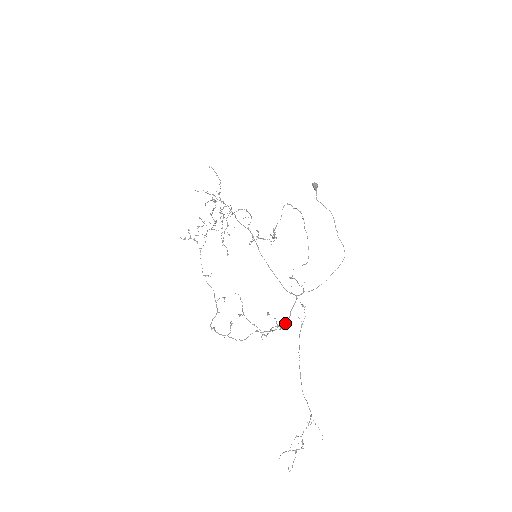
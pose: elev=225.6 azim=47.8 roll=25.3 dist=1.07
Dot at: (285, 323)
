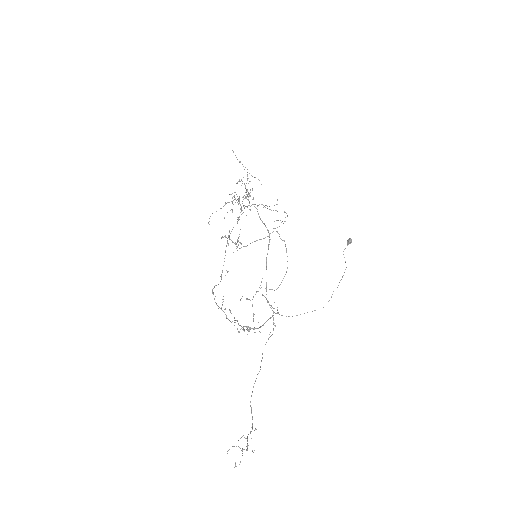
Dot at: occluded
